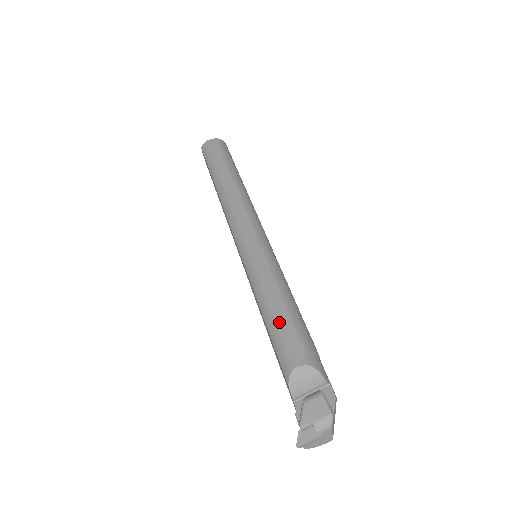
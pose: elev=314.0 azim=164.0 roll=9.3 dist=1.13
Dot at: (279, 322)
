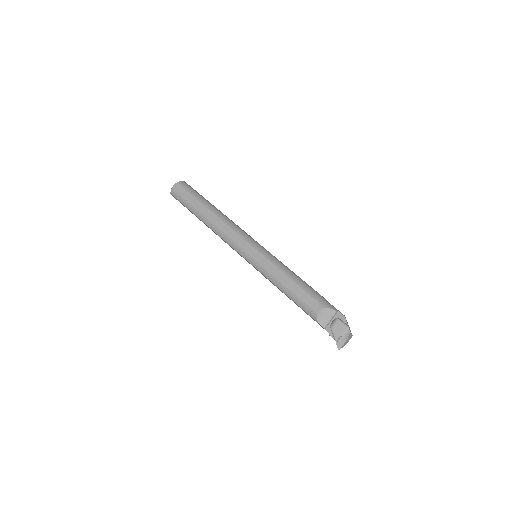
Dot at: (295, 293)
